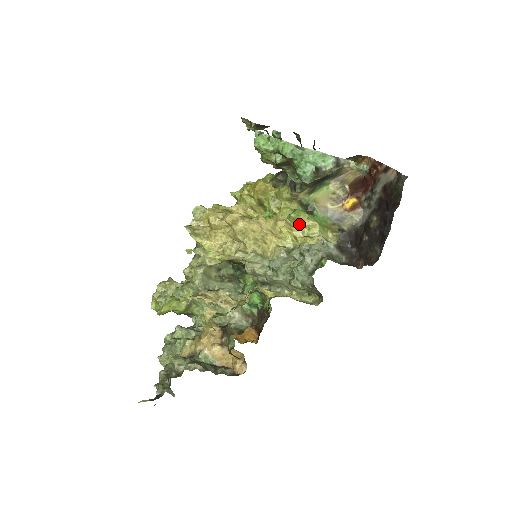
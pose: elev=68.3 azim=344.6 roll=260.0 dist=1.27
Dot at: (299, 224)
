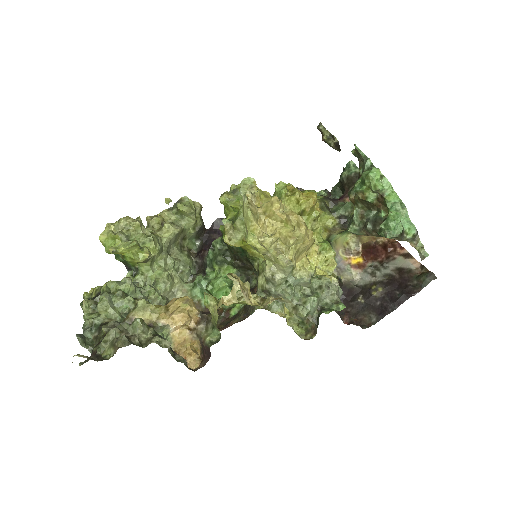
Dot at: (325, 256)
